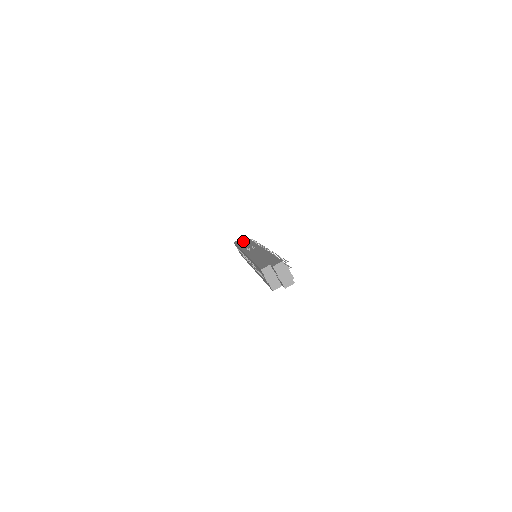
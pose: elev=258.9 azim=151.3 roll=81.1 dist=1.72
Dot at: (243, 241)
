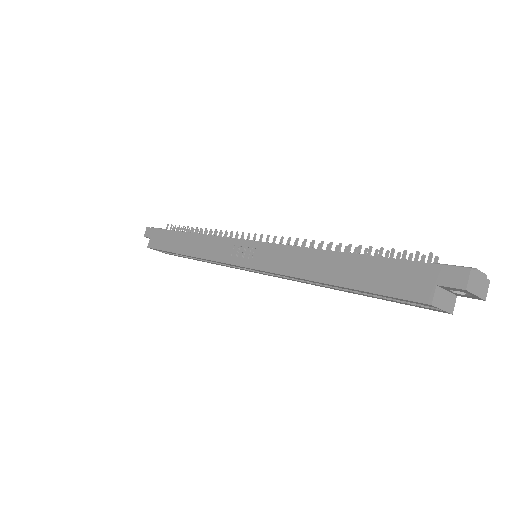
Dot at: (177, 241)
